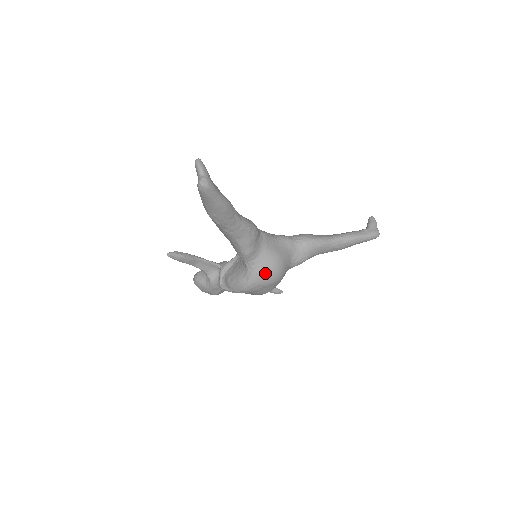
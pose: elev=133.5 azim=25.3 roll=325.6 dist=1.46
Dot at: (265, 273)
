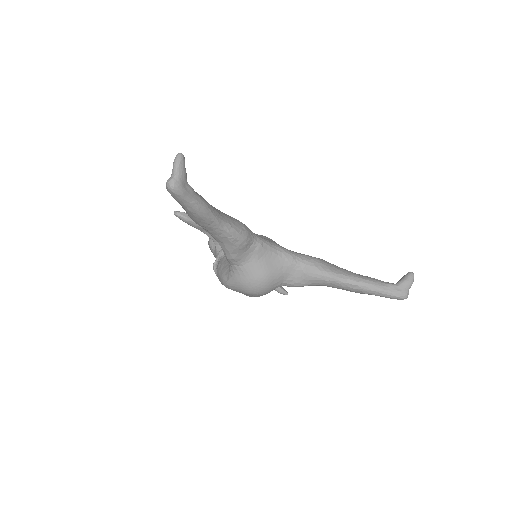
Dot at: (244, 283)
